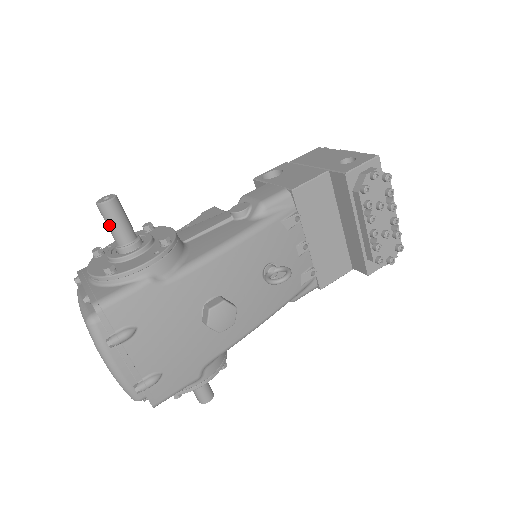
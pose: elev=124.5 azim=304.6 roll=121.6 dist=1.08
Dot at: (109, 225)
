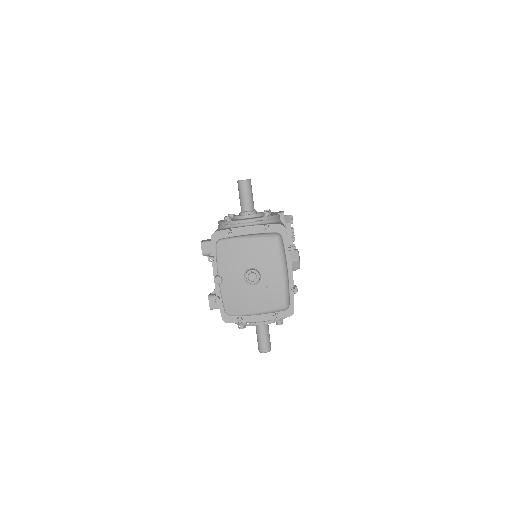
Dot at: (249, 195)
